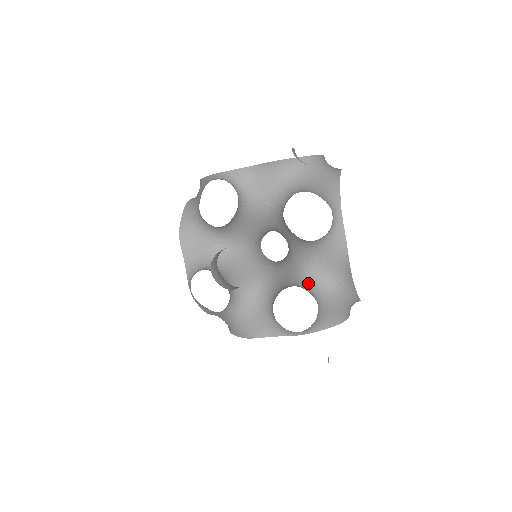
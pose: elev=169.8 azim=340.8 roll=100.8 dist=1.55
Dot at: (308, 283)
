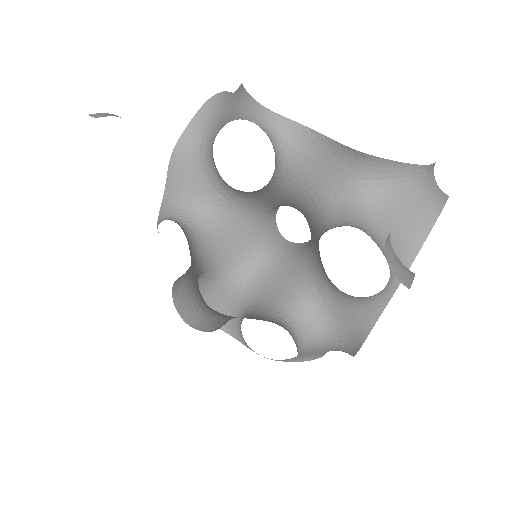
Dot at: (302, 321)
